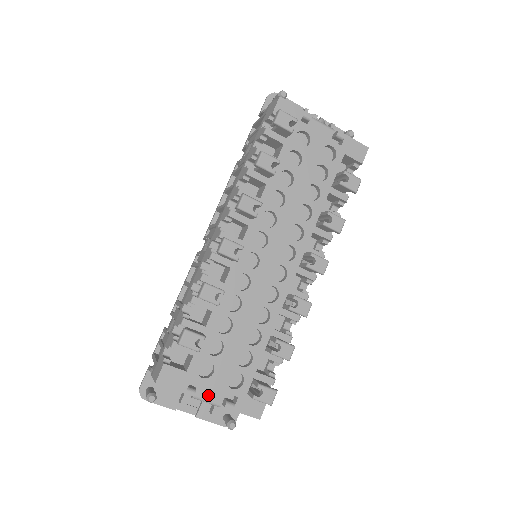
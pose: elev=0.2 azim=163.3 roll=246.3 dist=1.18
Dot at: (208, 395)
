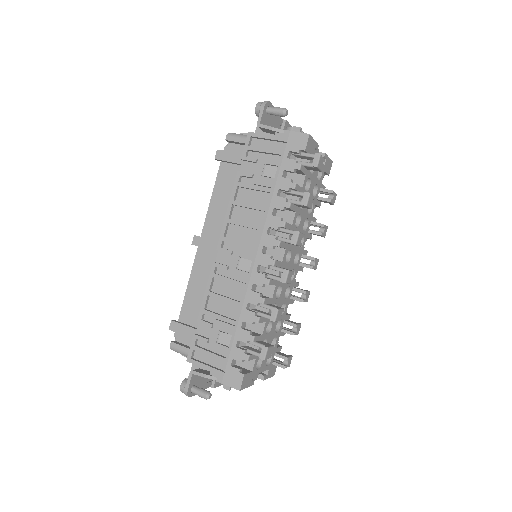
Dot at: (253, 377)
